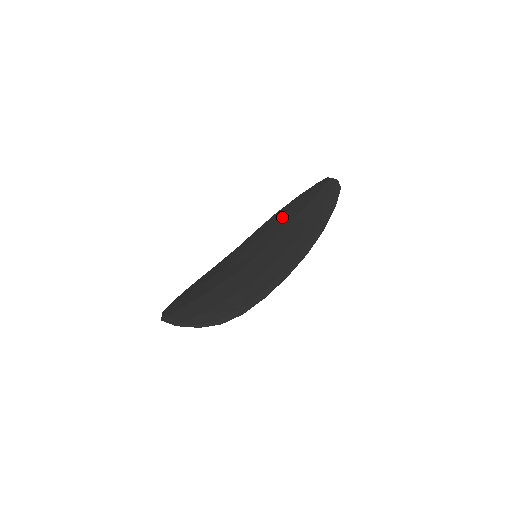
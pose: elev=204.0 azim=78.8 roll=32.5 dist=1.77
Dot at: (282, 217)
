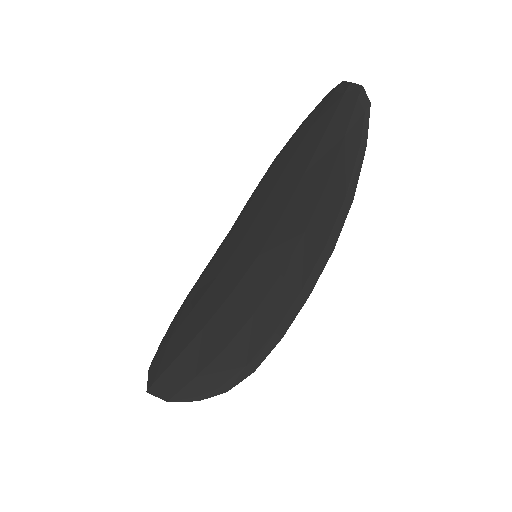
Dot at: (283, 172)
